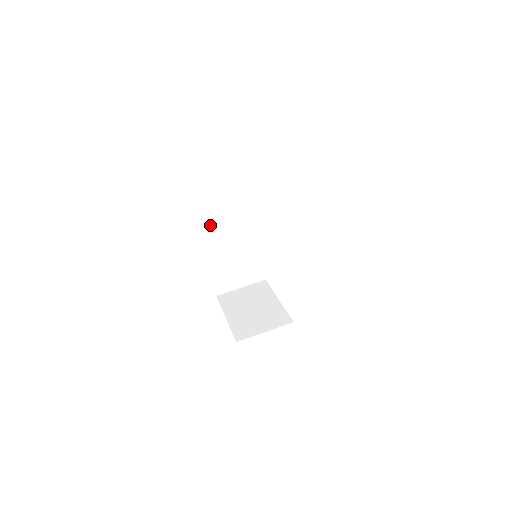
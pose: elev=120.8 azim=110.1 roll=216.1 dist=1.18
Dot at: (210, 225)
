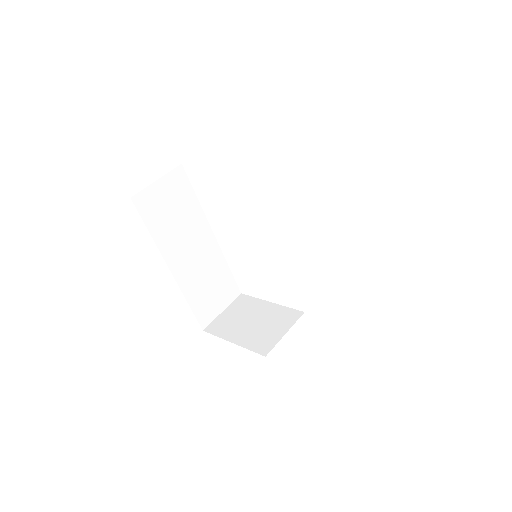
Dot at: (176, 254)
